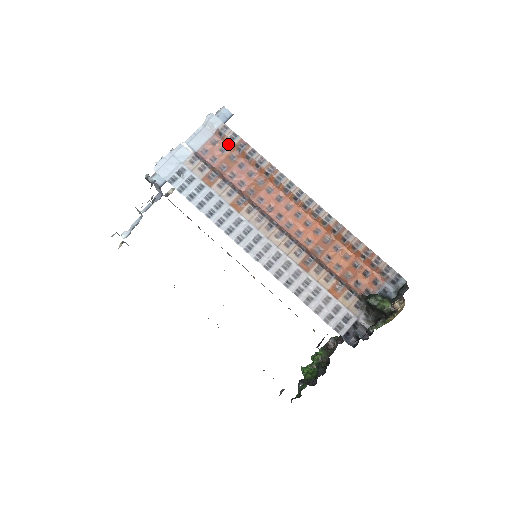
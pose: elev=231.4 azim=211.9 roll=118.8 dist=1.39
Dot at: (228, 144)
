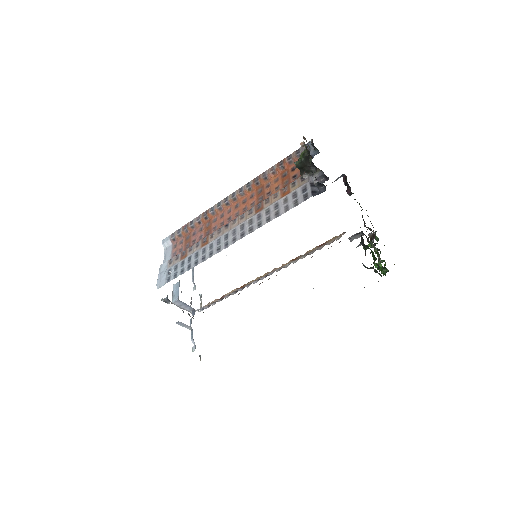
Dot at: (181, 237)
